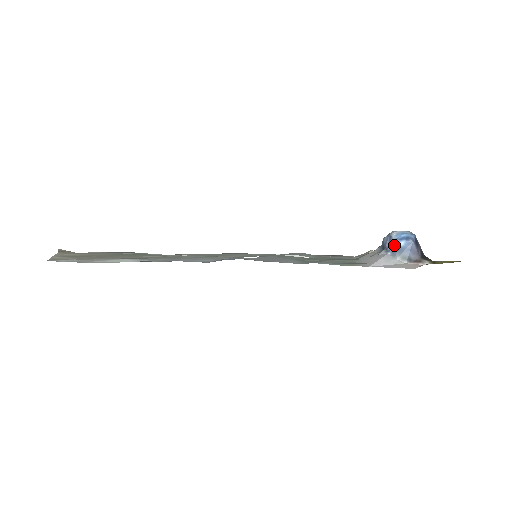
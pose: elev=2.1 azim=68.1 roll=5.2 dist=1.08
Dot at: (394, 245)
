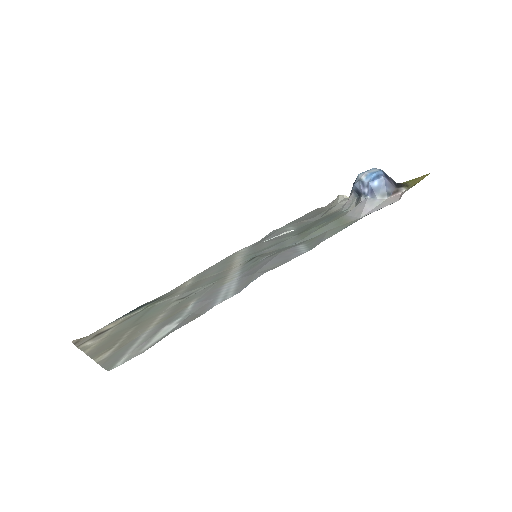
Dot at: (370, 188)
